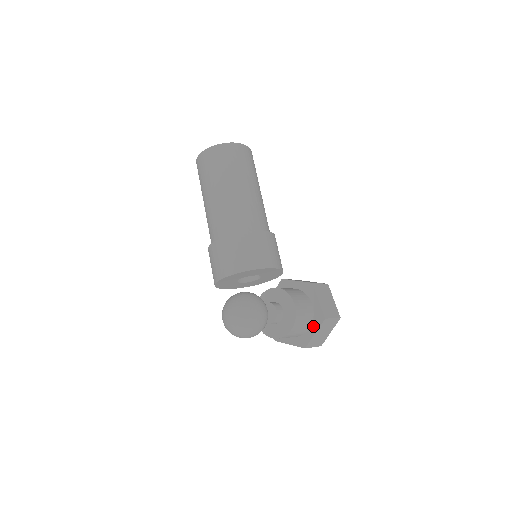
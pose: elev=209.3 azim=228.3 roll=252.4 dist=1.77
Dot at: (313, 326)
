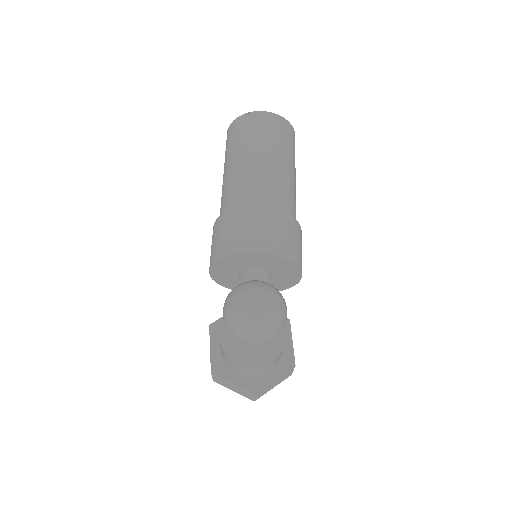
Dot at: (276, 370)
